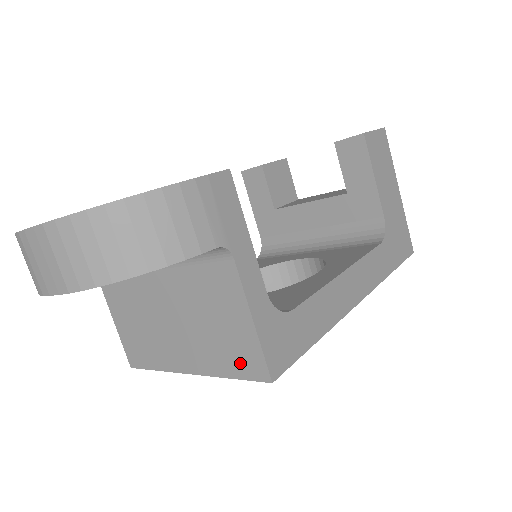
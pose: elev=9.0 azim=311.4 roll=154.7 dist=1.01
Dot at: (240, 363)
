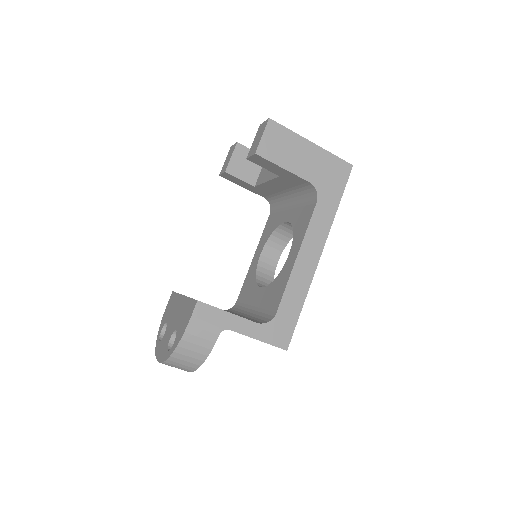
Dot at: occluded
